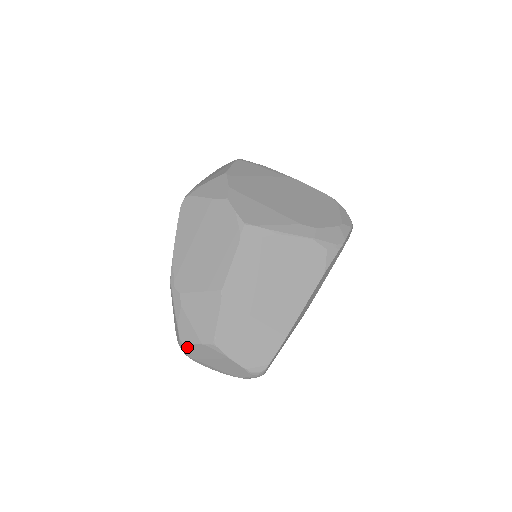
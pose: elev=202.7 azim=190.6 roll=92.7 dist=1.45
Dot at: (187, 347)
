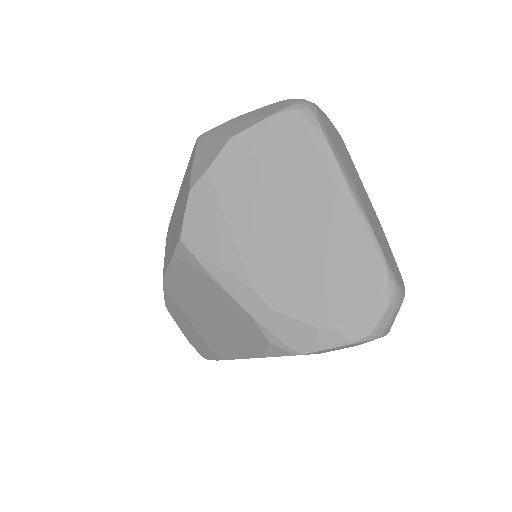
Dot at: occluded
